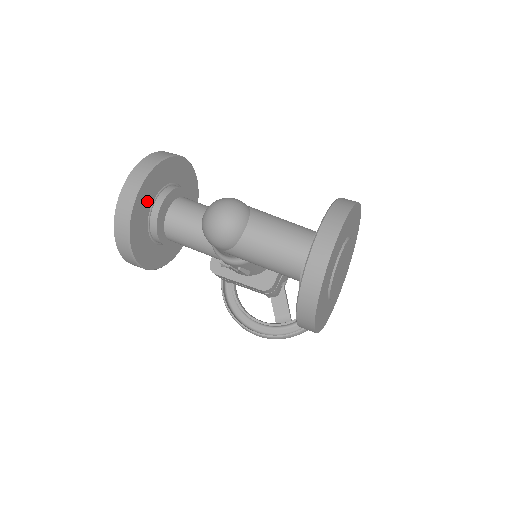
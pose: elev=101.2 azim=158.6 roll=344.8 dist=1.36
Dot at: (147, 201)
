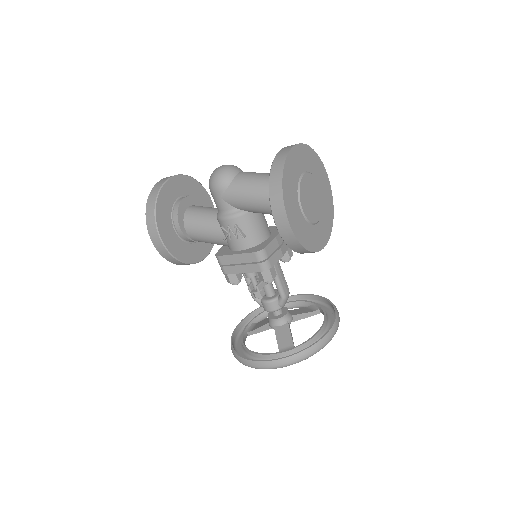
Dot at: (175, 192)
